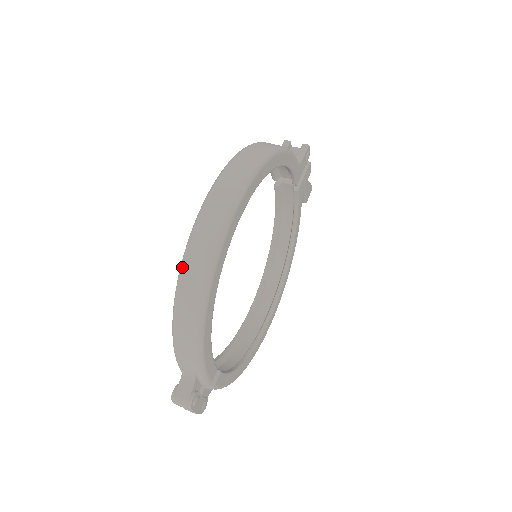
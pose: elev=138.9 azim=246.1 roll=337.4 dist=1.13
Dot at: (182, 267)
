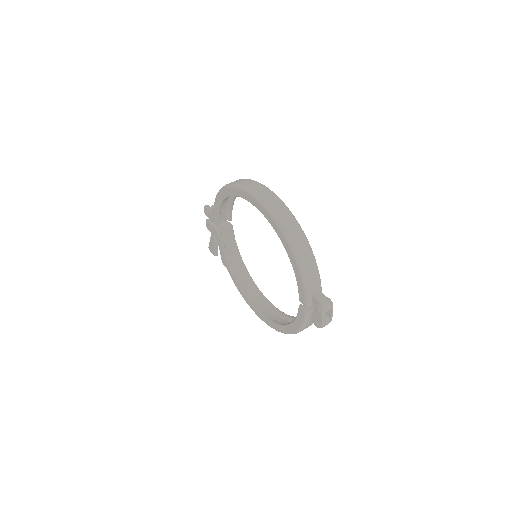
Dot at: (280, 222)
